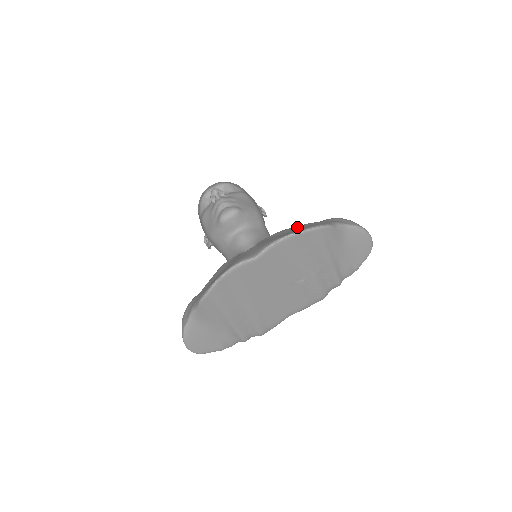
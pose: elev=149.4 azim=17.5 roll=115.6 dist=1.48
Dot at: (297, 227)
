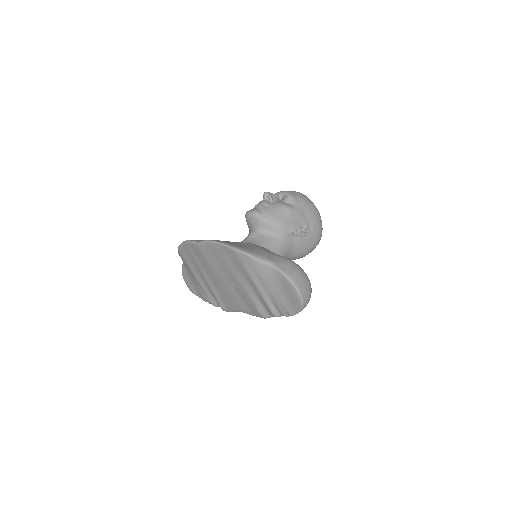
Dot at: (251, 246)
